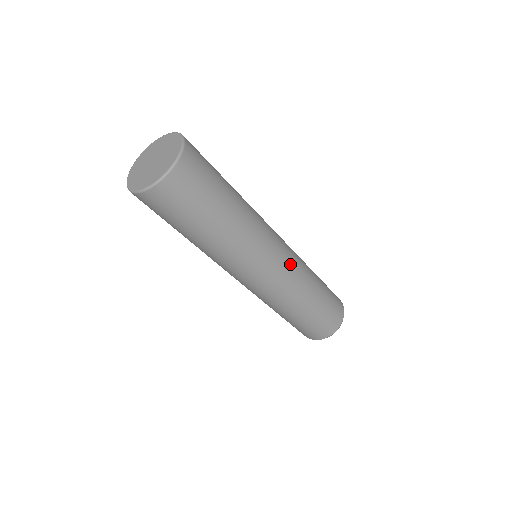
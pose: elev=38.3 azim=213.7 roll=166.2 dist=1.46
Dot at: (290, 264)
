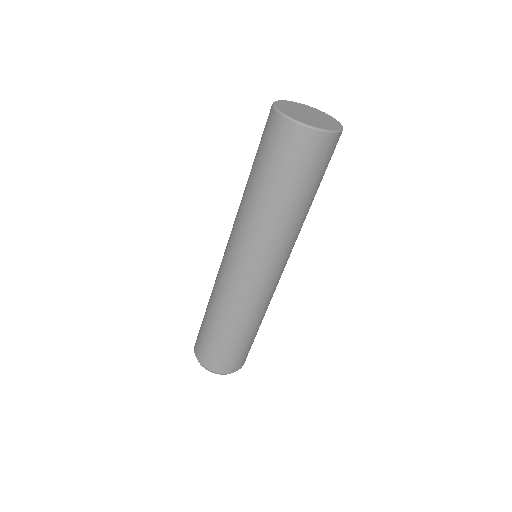
Dot at: occluded
